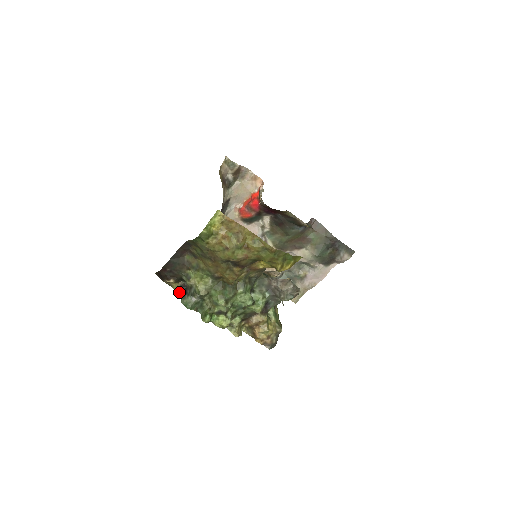
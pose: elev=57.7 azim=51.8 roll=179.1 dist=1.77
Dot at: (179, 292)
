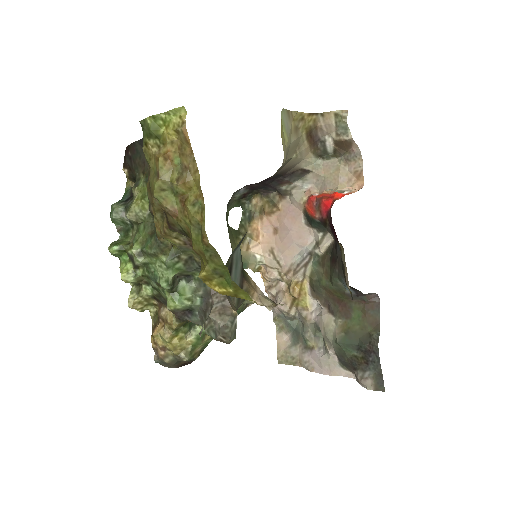
Dot at: (125, 193)
